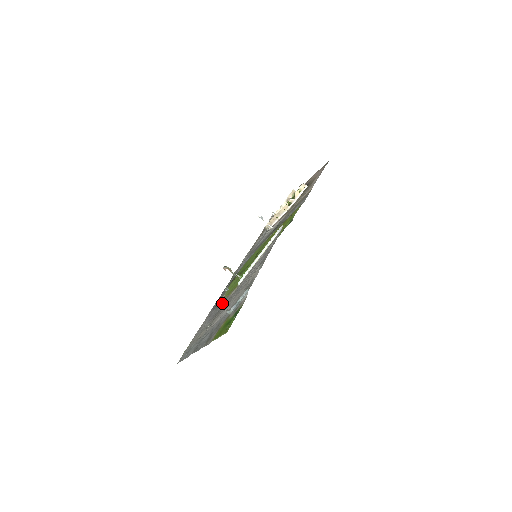
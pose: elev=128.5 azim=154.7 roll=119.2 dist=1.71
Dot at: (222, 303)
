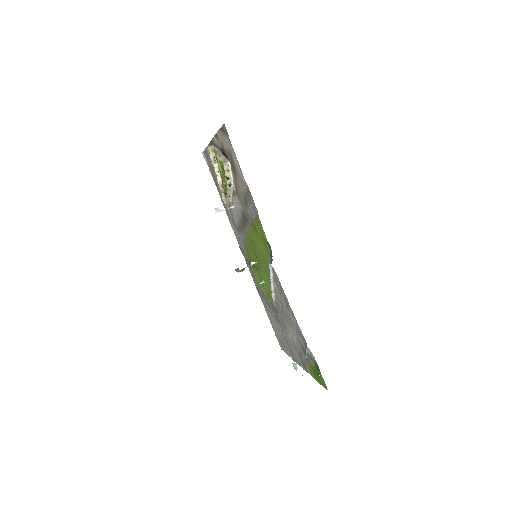
Dot at: occluded
